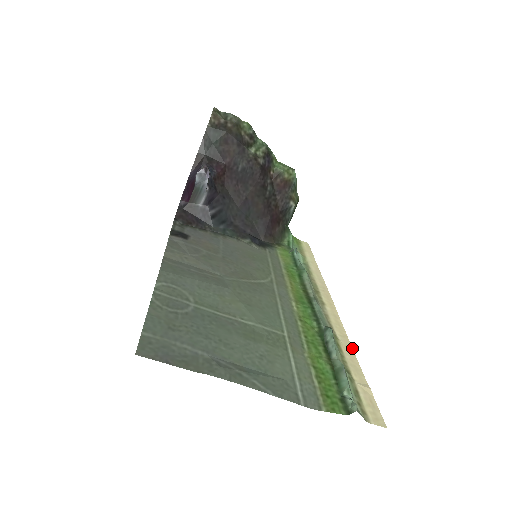
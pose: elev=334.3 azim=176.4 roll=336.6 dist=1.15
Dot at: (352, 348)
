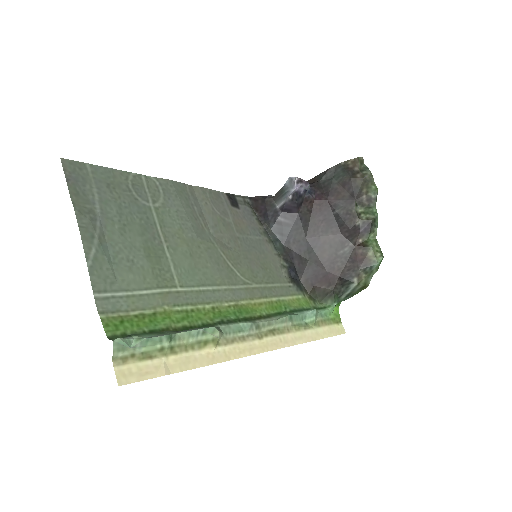
Dot at: (215, 363)
